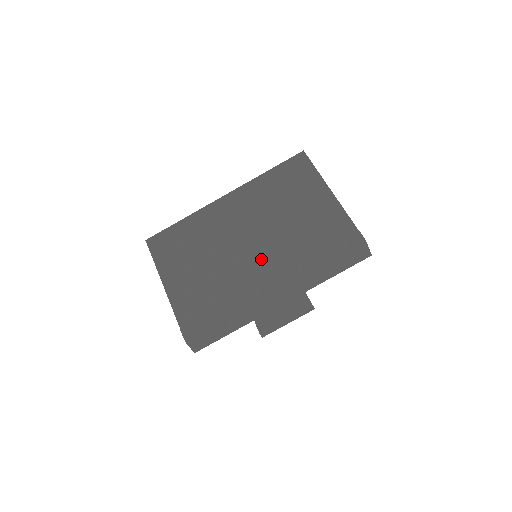
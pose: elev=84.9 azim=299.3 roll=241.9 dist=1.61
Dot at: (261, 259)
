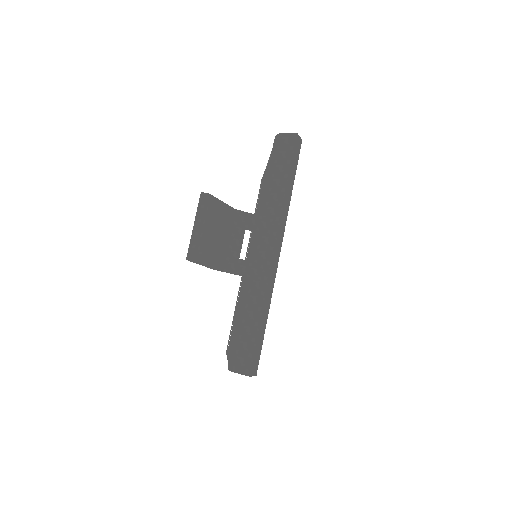
Dot at: occluded
